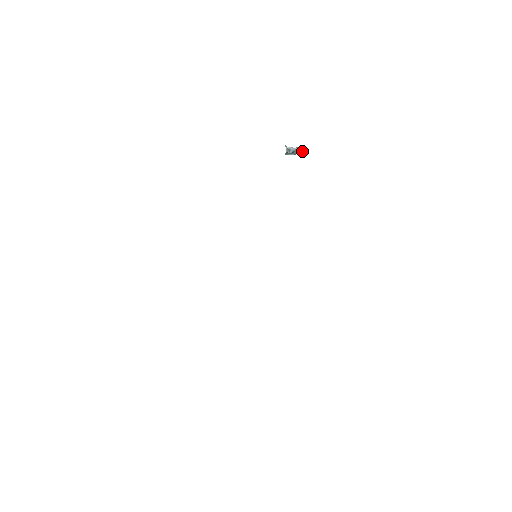
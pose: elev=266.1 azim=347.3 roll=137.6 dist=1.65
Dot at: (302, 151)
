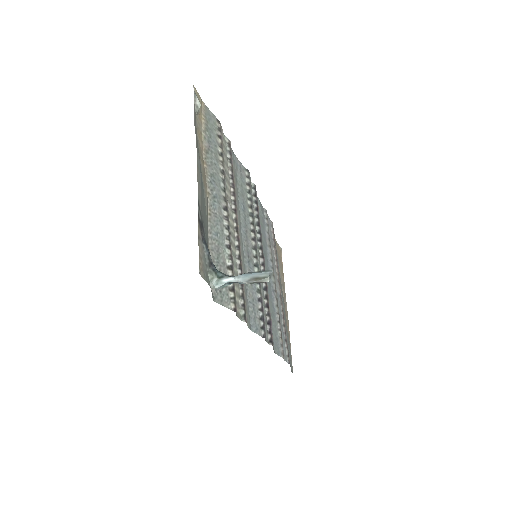
Dot at: (265, 280)
